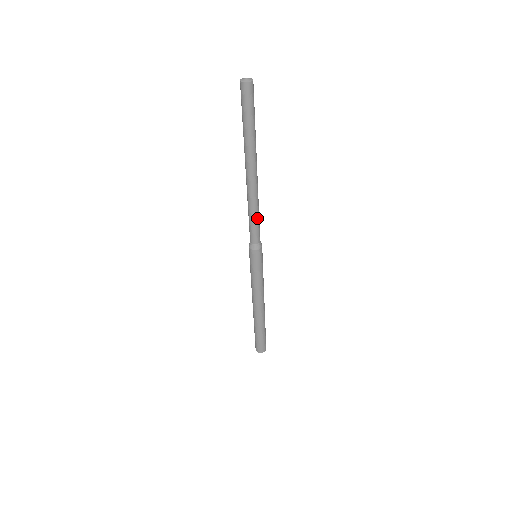
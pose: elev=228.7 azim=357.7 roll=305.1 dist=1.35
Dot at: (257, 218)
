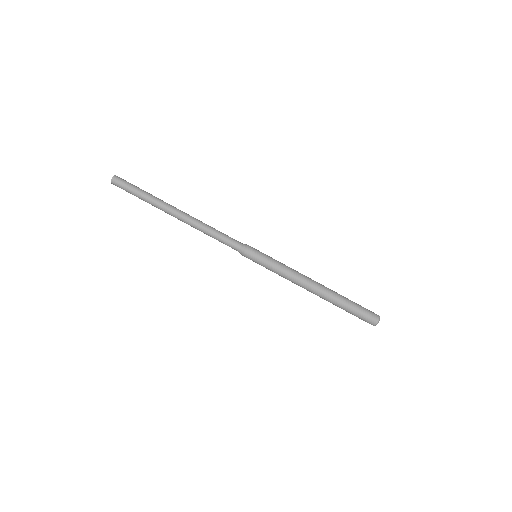
Dot at: (216, 233)
